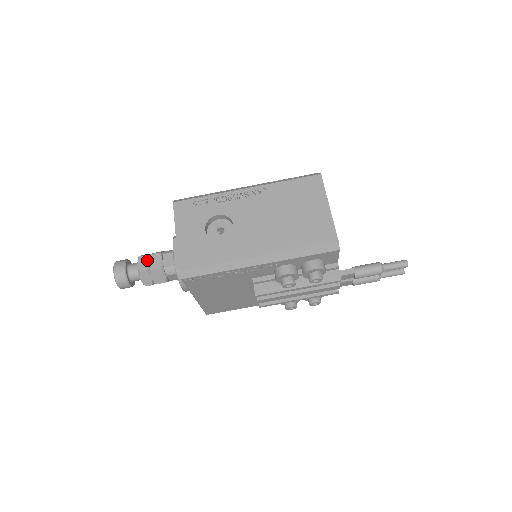
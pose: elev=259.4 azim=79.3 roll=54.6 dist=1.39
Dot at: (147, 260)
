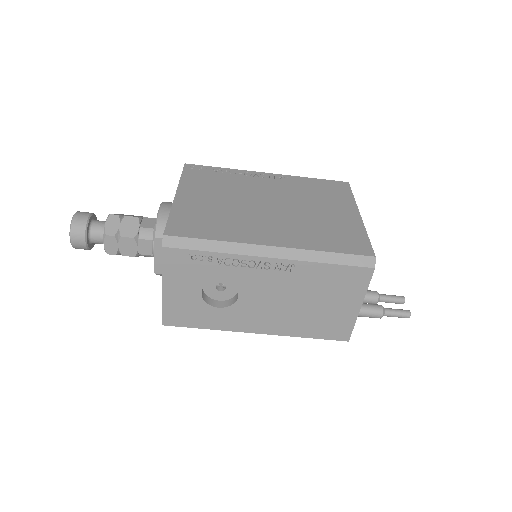
Dot at: (117, 243)
